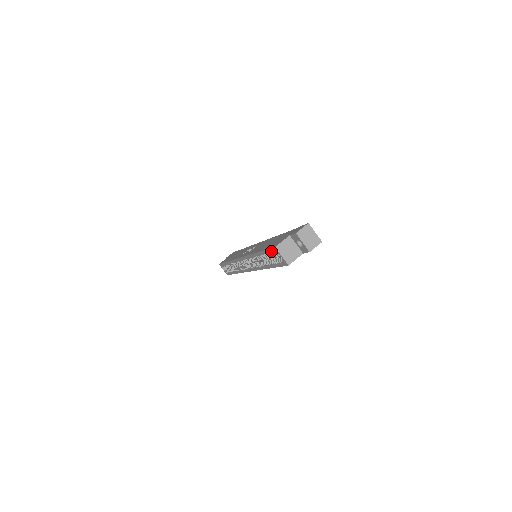
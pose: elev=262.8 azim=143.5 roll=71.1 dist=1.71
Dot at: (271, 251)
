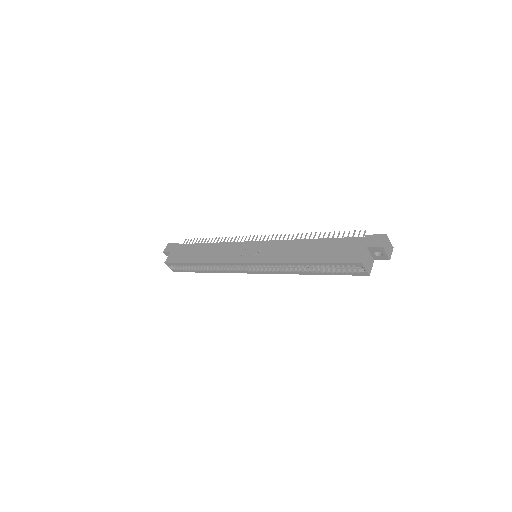
Dot at: (346, 265)
